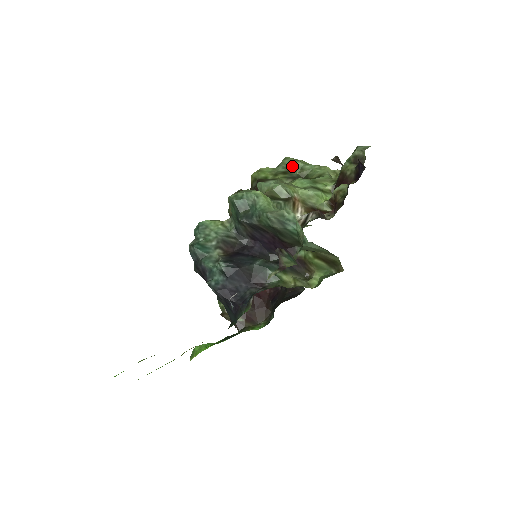
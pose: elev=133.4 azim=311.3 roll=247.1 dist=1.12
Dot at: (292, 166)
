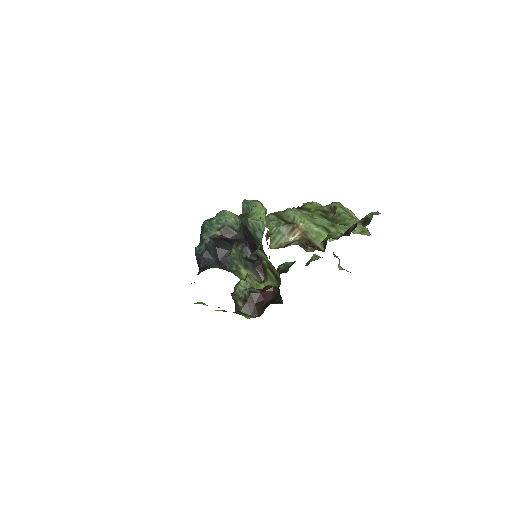
Dot at: occluded
